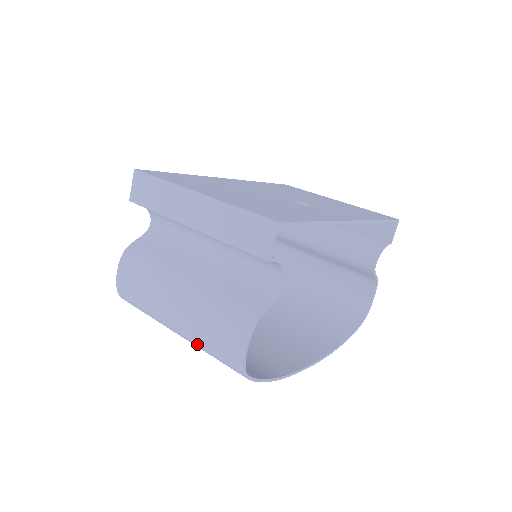
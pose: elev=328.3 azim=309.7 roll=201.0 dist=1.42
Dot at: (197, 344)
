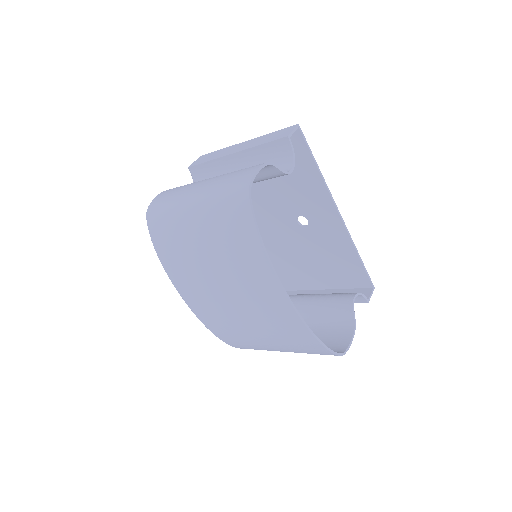
Dot at: (211, 196)
